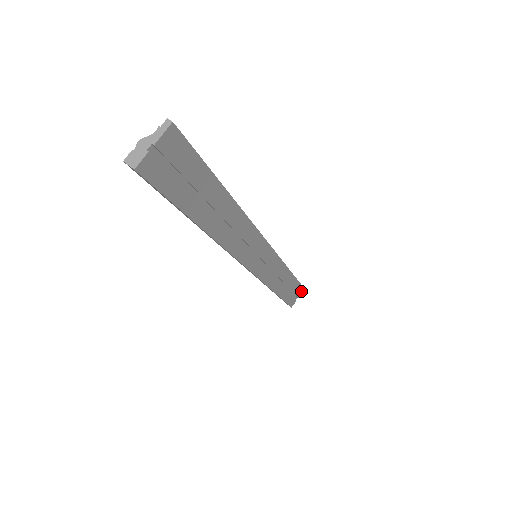
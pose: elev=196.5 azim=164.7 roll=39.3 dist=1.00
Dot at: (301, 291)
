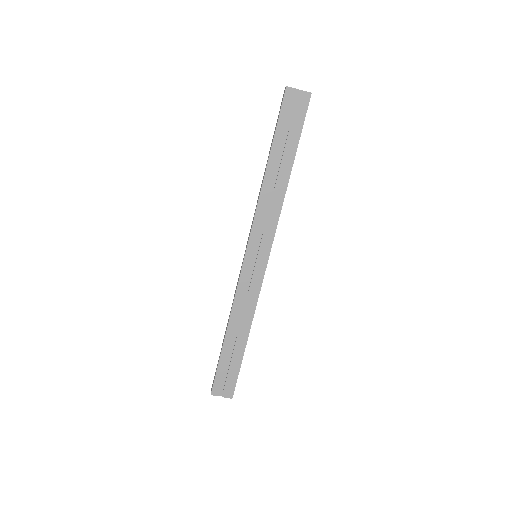
Dot at: (230, 392)
